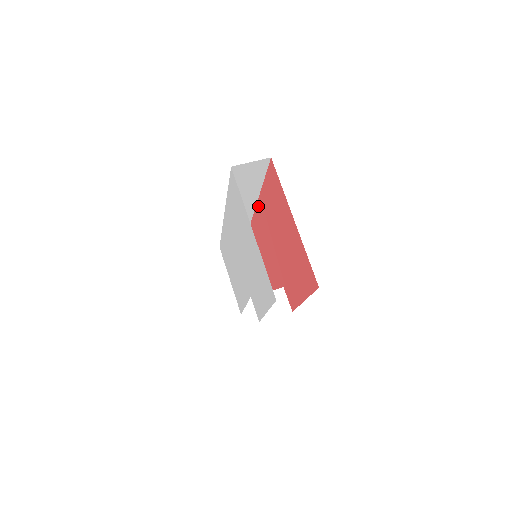
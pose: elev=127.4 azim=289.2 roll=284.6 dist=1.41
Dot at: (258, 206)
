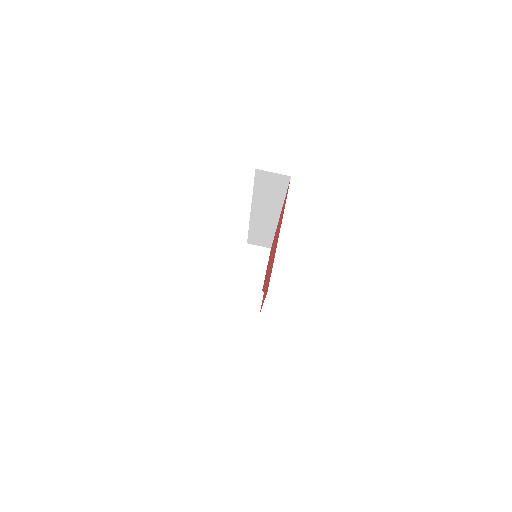
Dot at: (279, 218)
